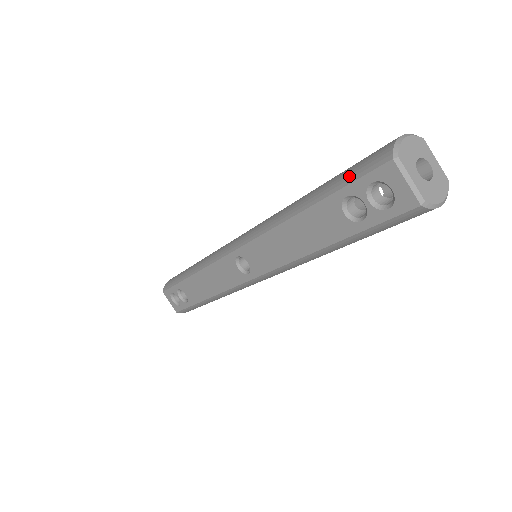
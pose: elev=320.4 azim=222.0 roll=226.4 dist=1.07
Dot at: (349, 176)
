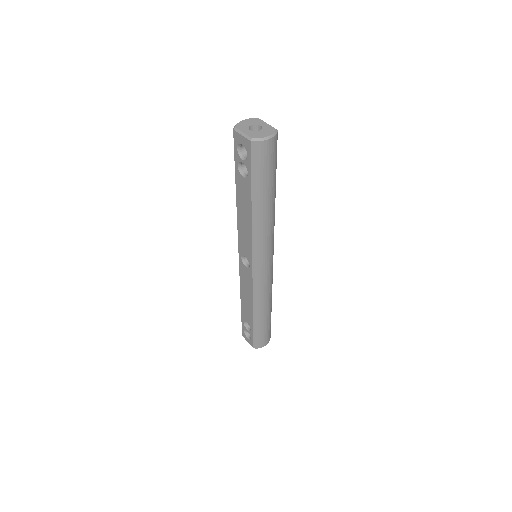
Dot at: occluded
